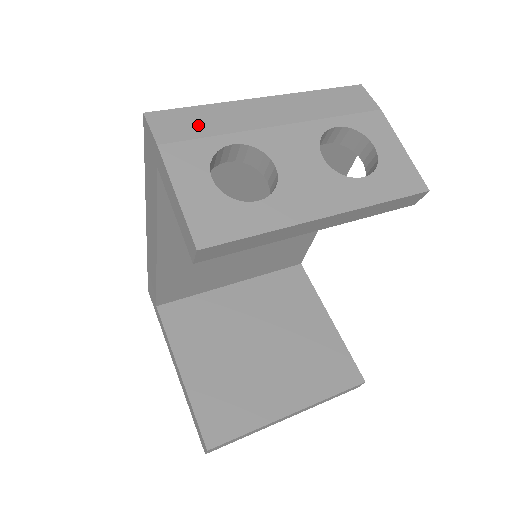
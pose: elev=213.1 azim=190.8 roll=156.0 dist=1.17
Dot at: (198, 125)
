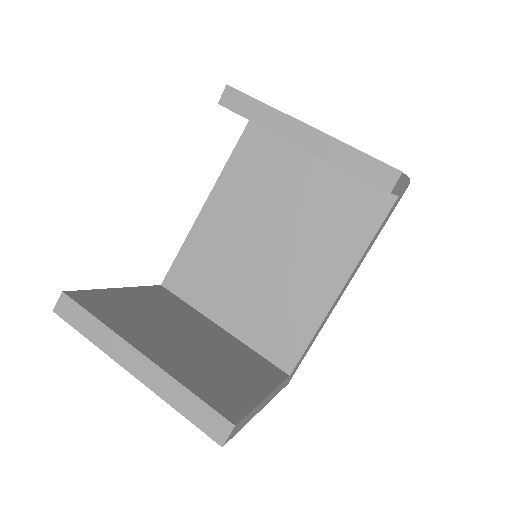
Dot at: occluded
